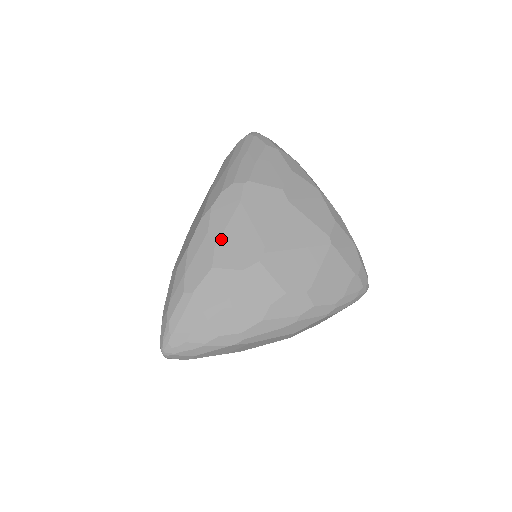
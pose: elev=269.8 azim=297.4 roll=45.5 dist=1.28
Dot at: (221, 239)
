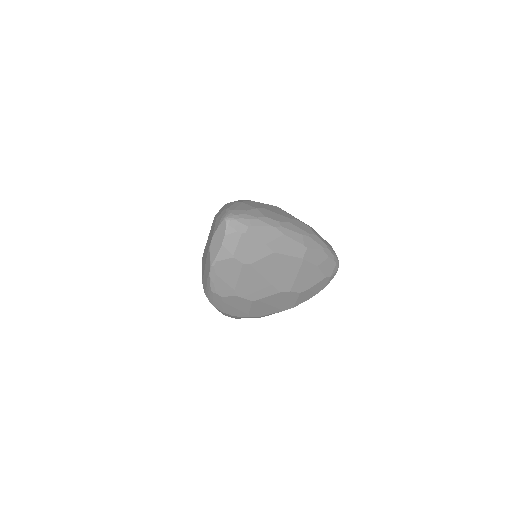
Dot at: occluded
